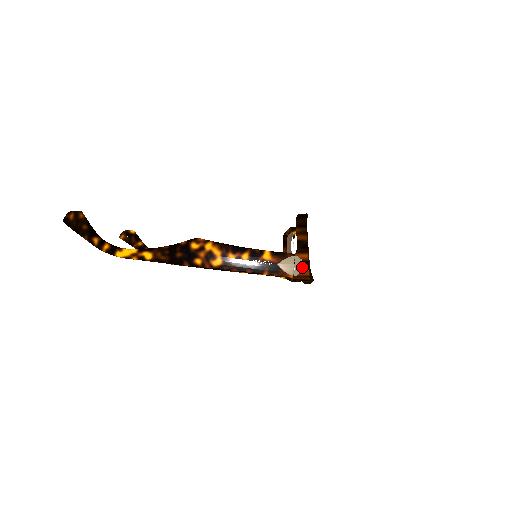
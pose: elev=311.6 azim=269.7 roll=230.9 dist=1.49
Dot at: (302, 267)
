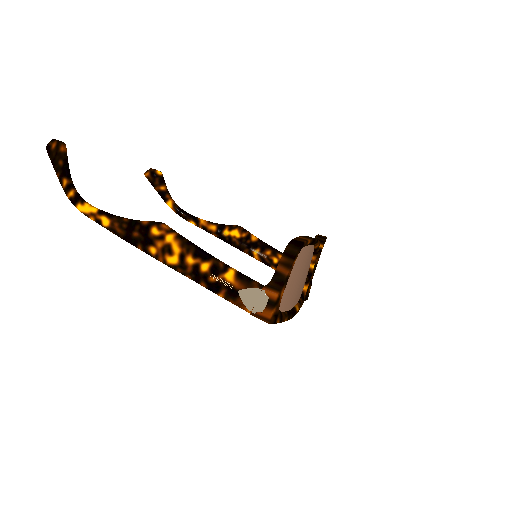
Dot at: (265, 306)
